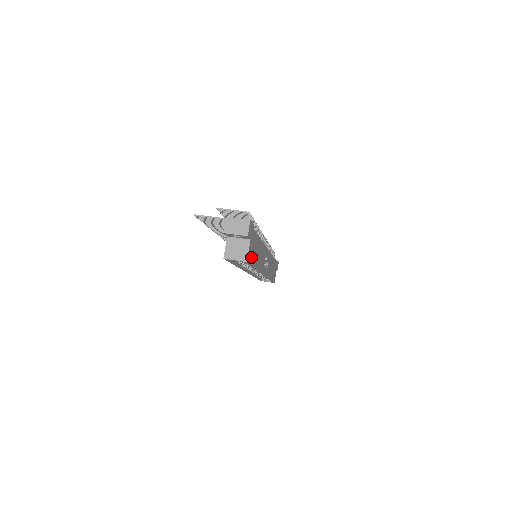
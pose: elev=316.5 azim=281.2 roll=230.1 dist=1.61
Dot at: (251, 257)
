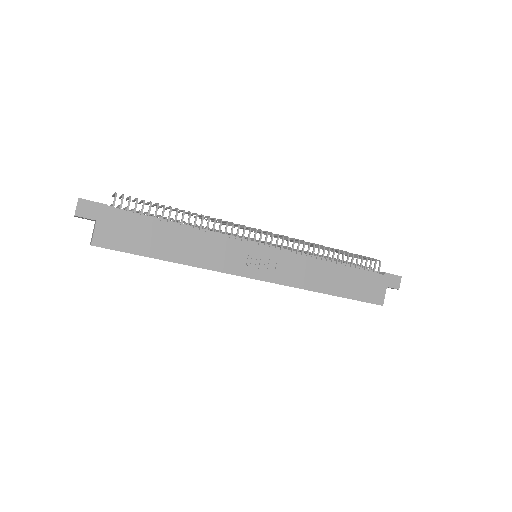
Dot at: (120, 243)
